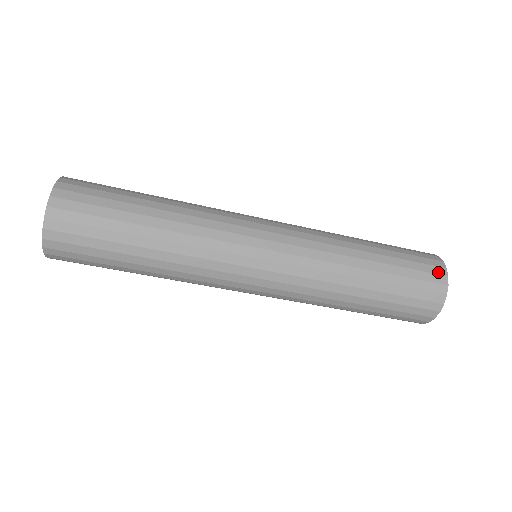
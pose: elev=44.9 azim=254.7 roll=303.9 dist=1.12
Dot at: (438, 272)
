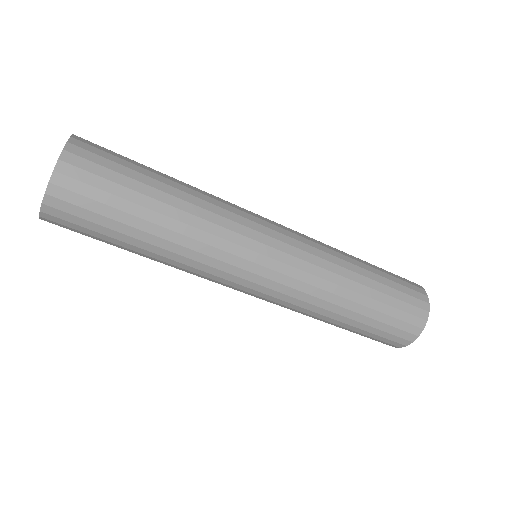
Dot at: (420, 291)
